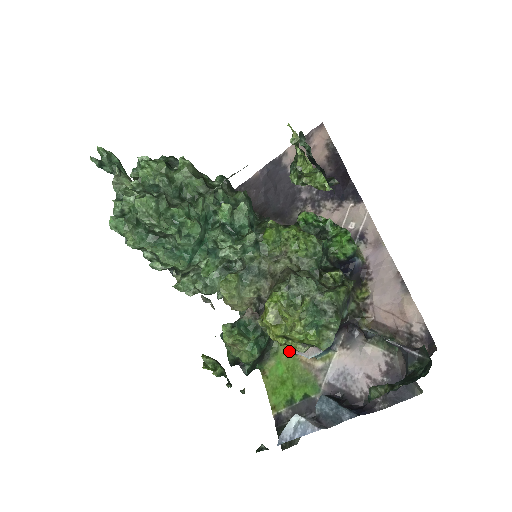
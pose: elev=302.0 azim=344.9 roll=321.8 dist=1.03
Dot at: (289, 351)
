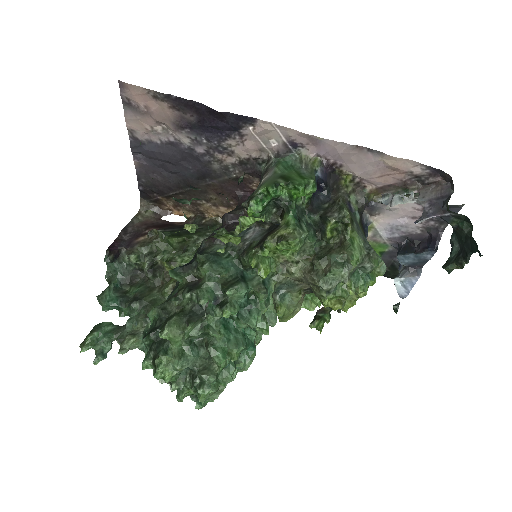
Dot at: occluded
